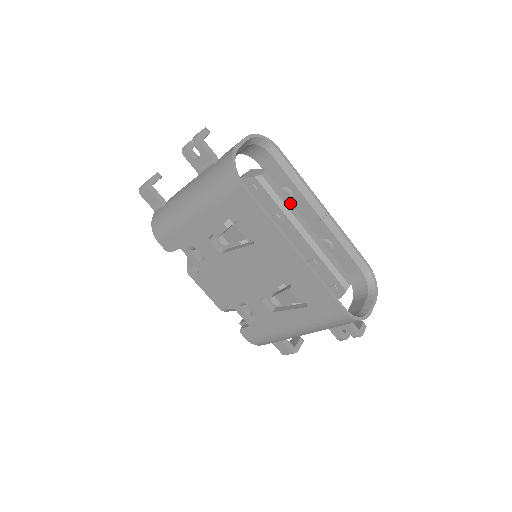
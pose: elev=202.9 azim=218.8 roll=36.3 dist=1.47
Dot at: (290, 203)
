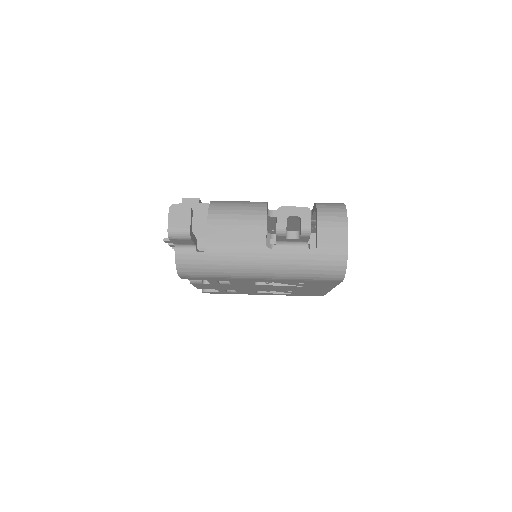
Dot at: occluded
